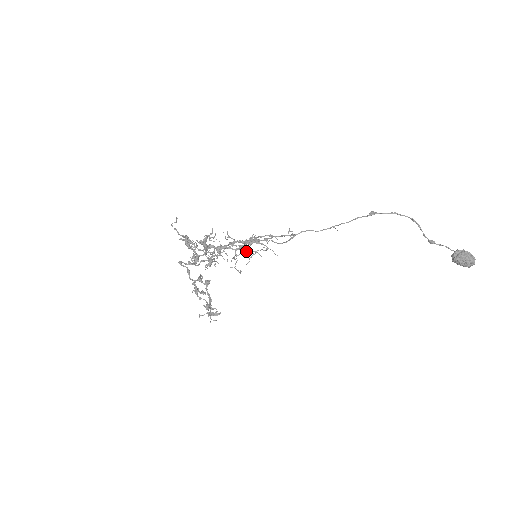
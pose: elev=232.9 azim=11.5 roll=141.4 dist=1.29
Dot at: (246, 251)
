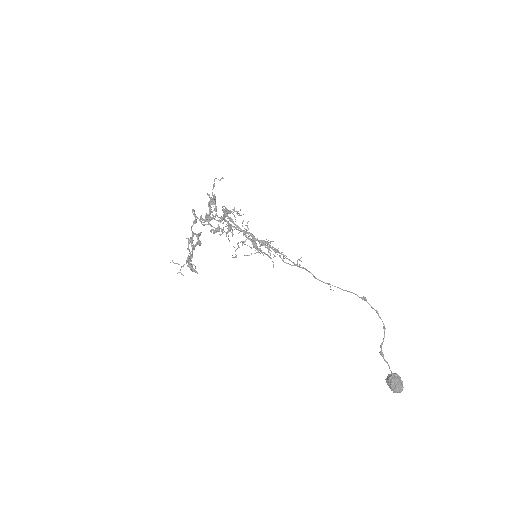
Dot at: (254, 246)
